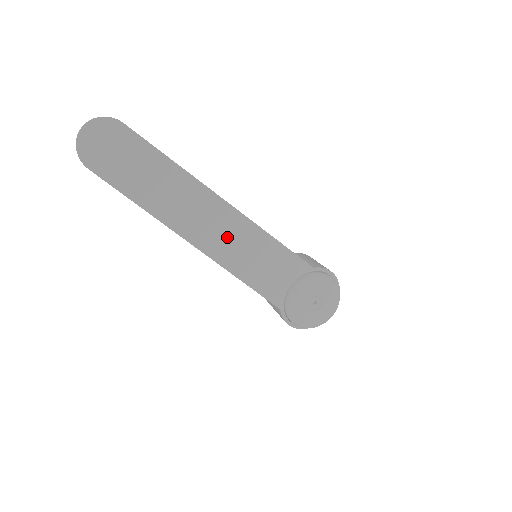
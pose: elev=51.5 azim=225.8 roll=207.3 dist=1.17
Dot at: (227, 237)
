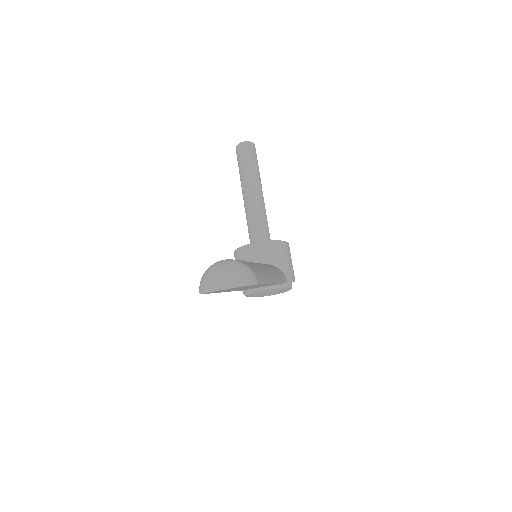
Dot at: occluded
